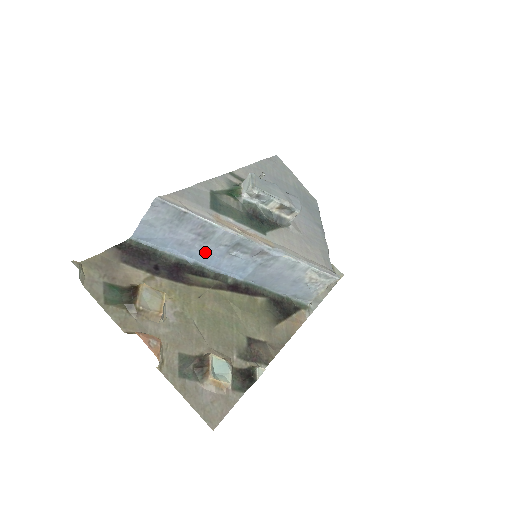
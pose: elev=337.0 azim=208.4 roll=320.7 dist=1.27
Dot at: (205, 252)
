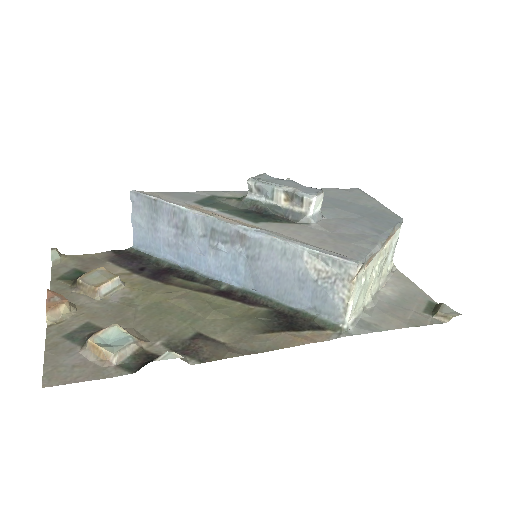
Dot at: (190, 250)
